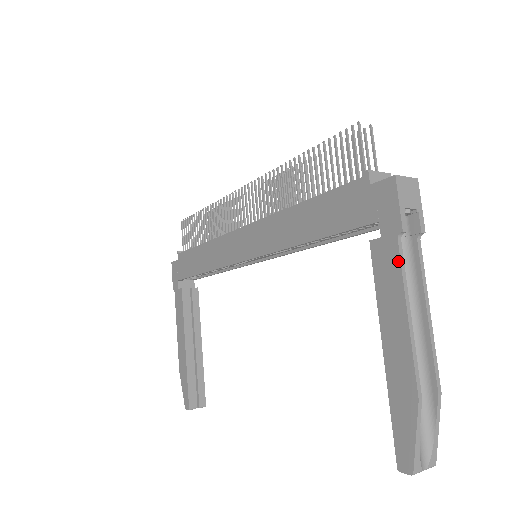
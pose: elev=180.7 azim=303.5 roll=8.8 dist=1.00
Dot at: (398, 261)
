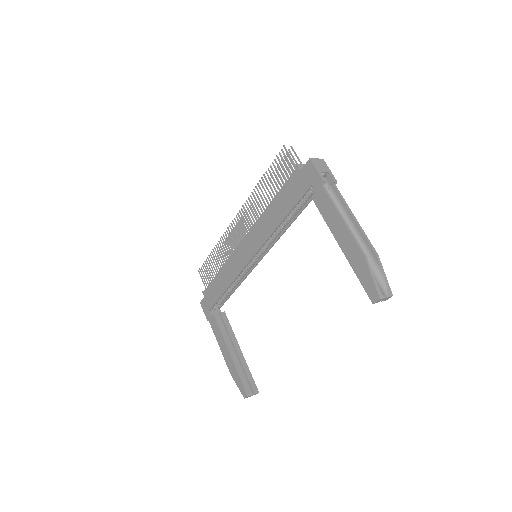
Dot at: (328, 197)
